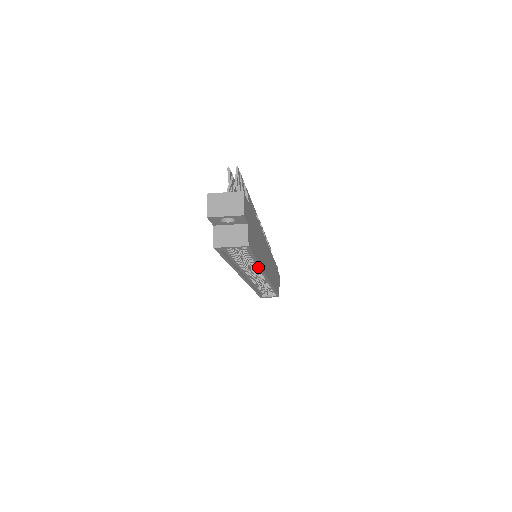
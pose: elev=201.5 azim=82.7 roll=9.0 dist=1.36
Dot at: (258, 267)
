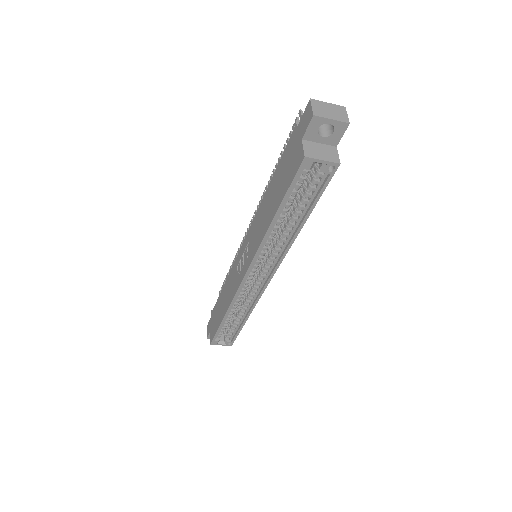
Dot at: (294, 236)
